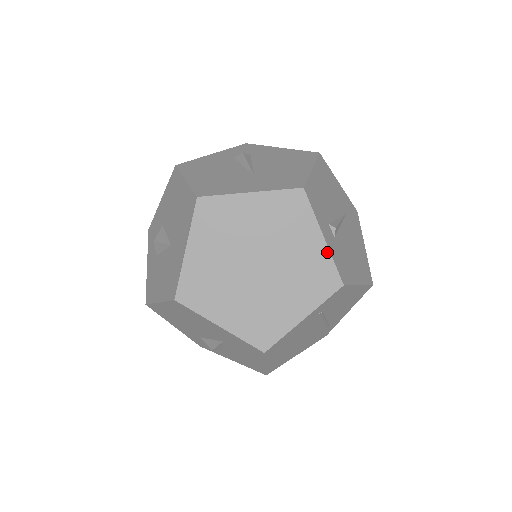
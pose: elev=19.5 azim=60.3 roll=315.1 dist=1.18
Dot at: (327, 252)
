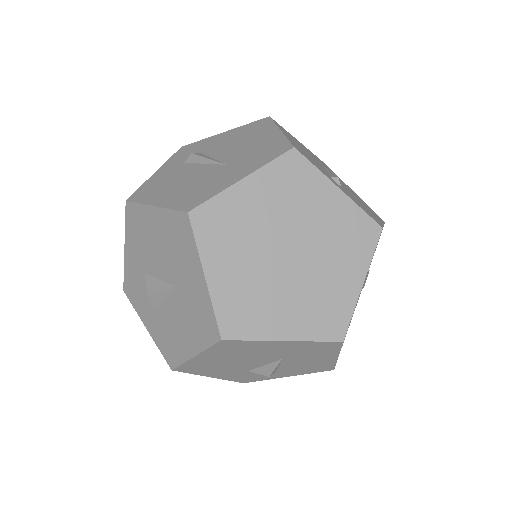
Dot at: (350, 202)
